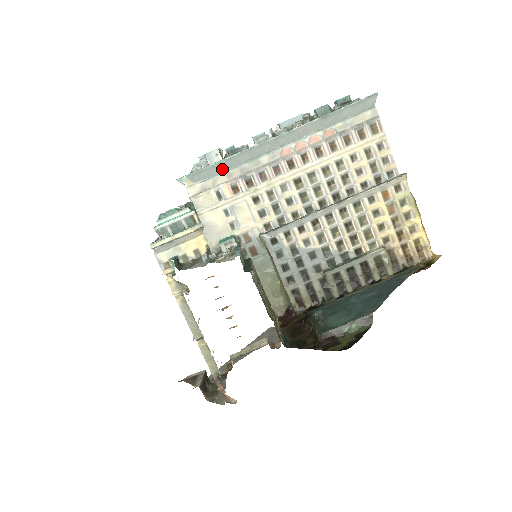
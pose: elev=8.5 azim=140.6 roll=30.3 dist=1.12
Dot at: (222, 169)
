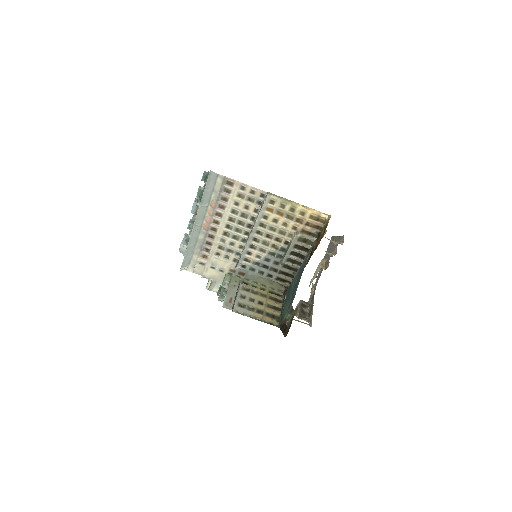
Dot at: (190, 254)
